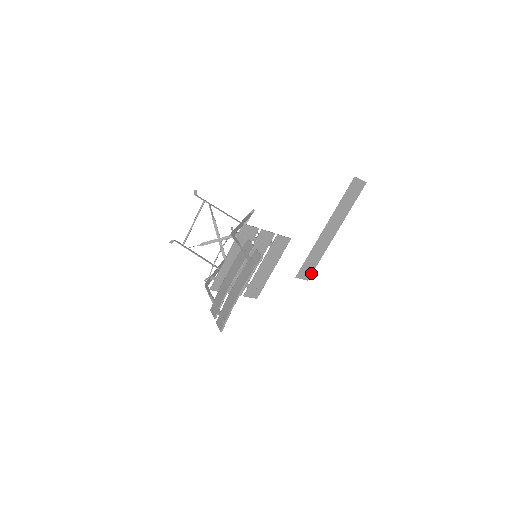
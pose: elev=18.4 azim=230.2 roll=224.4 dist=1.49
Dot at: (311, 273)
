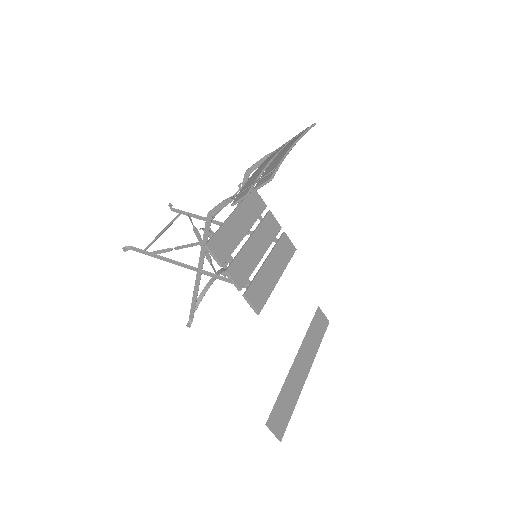
Dot at: (284, 429)
